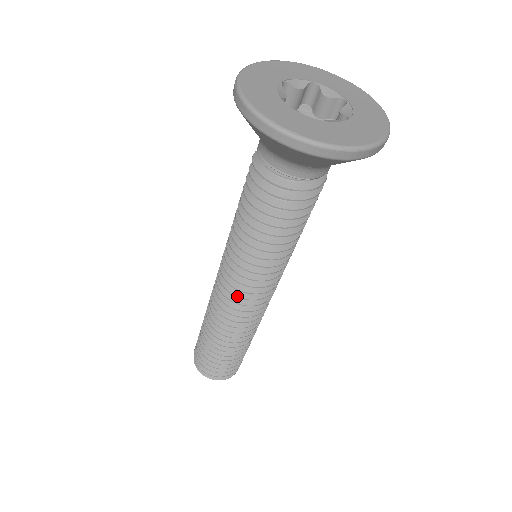
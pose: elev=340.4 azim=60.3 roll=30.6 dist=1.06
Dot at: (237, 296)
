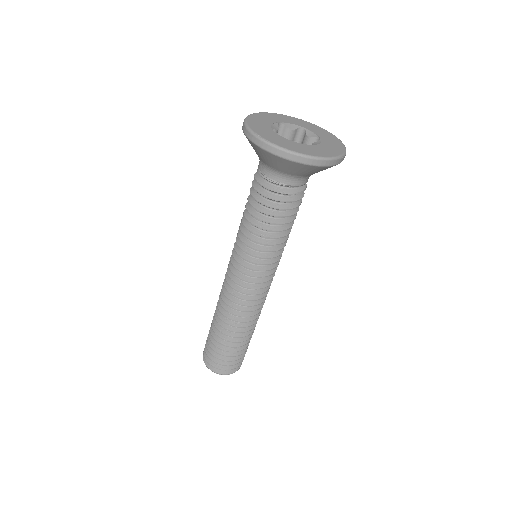
Dot at: (235, 282)
